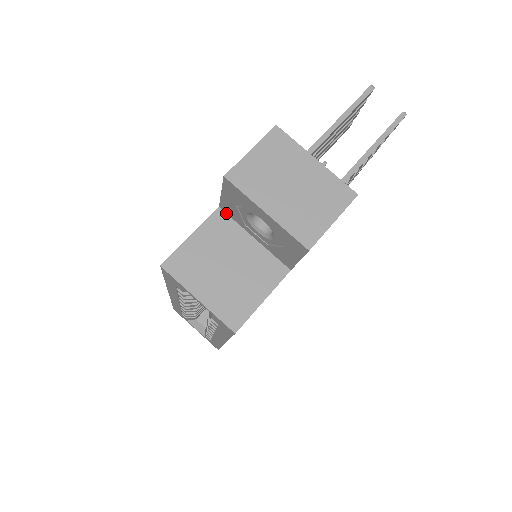
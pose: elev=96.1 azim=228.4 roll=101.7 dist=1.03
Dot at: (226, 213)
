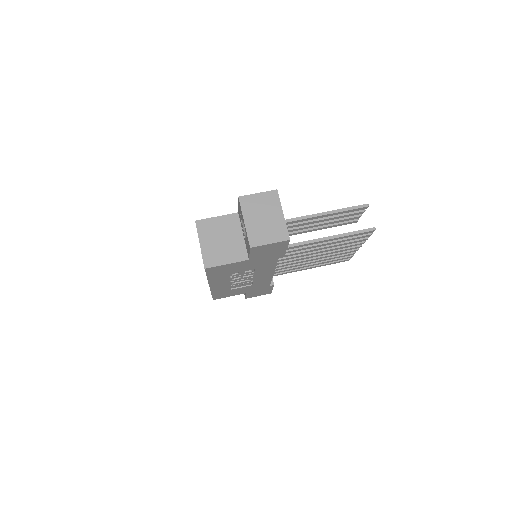
Dot at: (239, 217)
